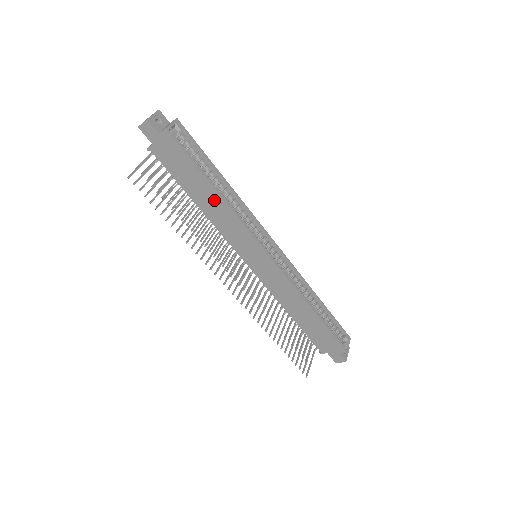
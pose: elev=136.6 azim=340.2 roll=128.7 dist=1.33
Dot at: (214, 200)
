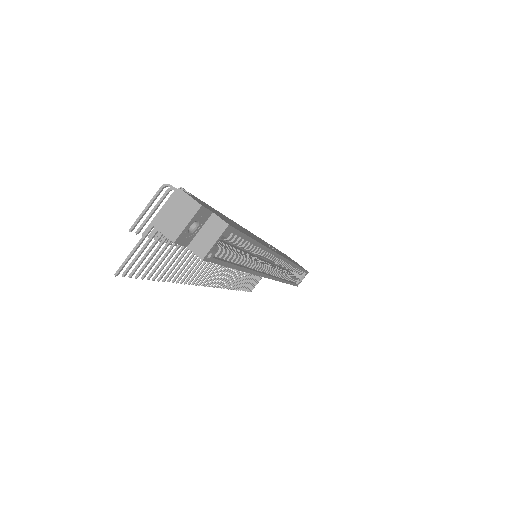
Dot at: occluded
